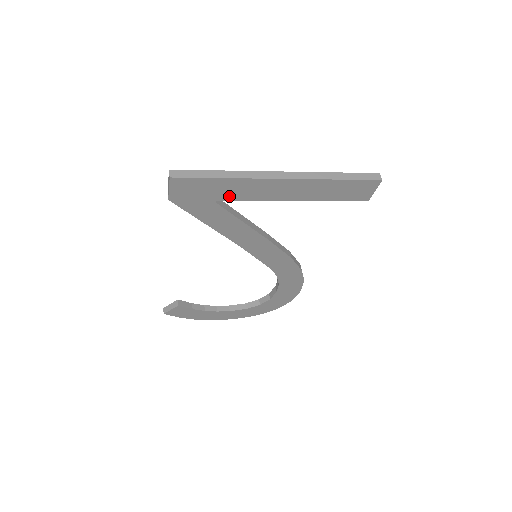
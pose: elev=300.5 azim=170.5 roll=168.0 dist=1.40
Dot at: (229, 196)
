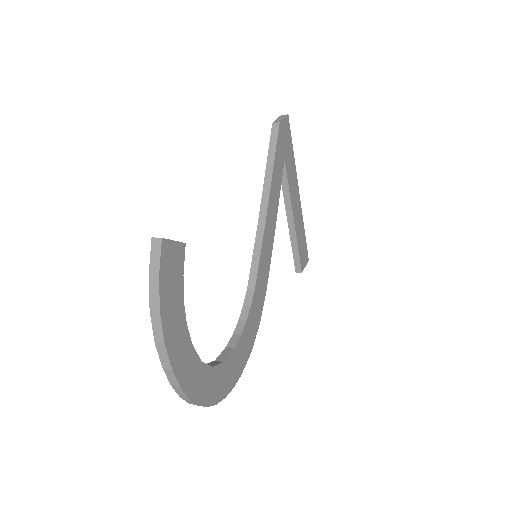
Dot at: (288, 168)
